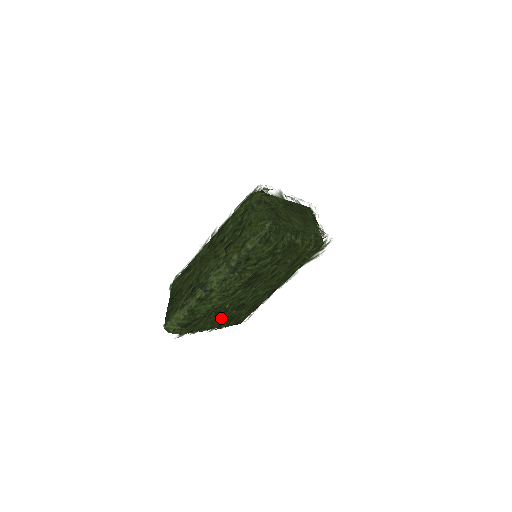
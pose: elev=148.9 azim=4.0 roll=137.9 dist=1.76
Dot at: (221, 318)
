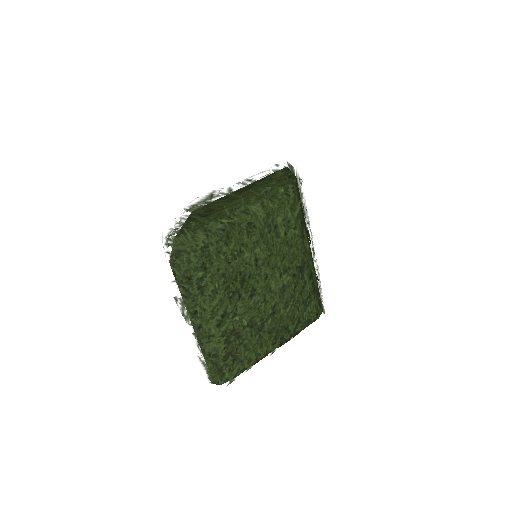
Dot at: (261, 335)
